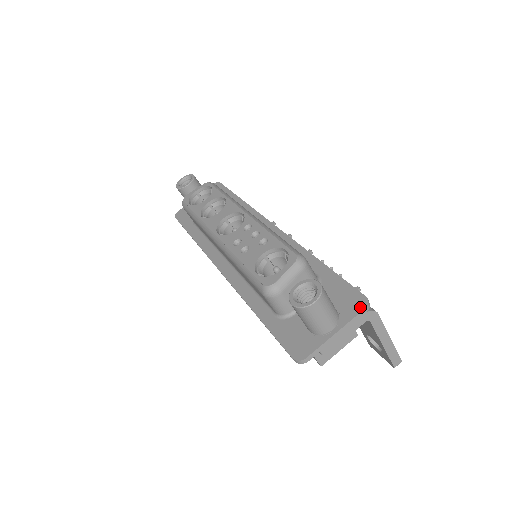
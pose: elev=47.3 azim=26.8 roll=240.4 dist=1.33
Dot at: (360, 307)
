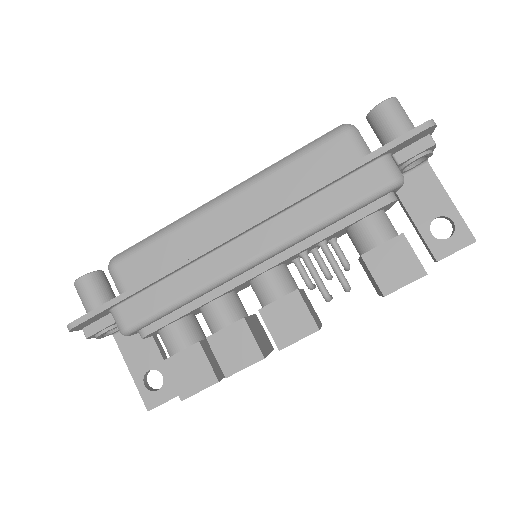
Dot at: occluded
